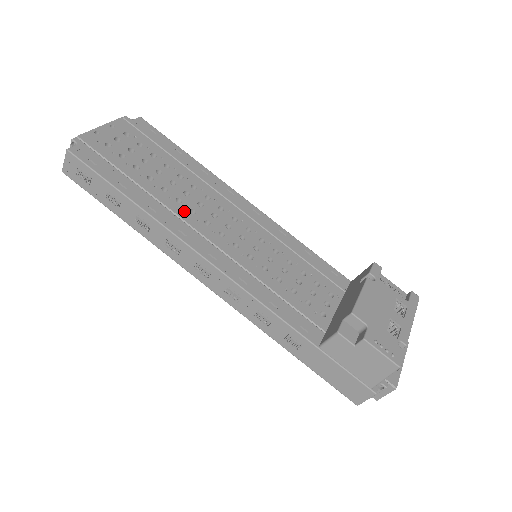
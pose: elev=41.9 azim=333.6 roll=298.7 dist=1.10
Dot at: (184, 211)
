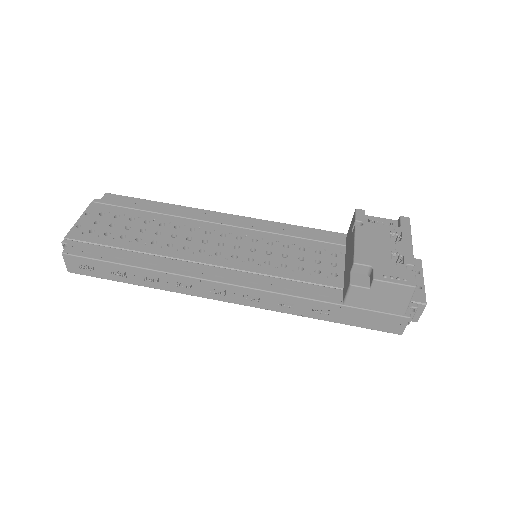
Dot at: (178, 252)
